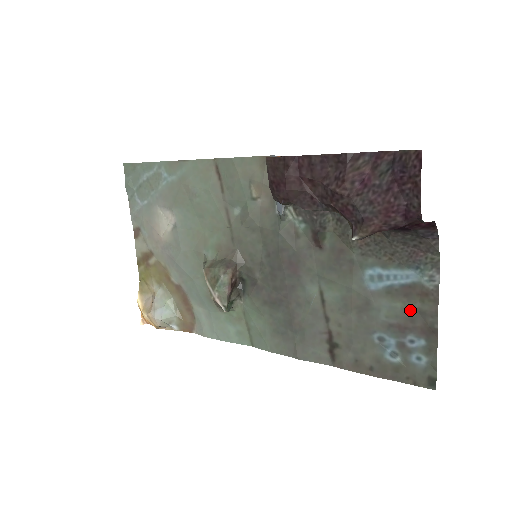
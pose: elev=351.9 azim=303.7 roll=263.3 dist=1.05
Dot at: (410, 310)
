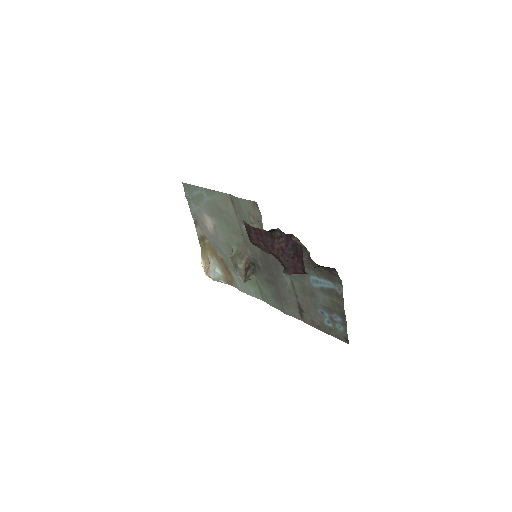
Dot at: (333, 302)
